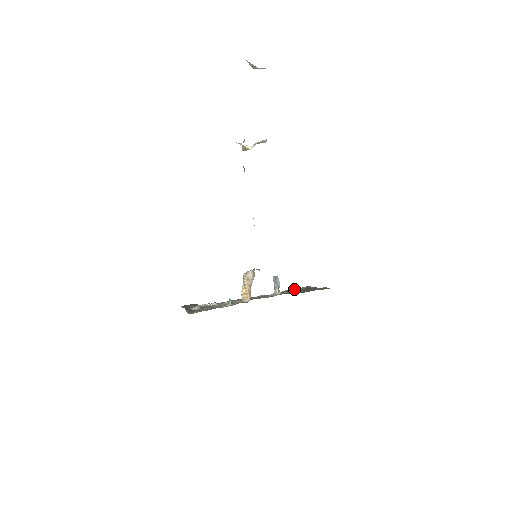
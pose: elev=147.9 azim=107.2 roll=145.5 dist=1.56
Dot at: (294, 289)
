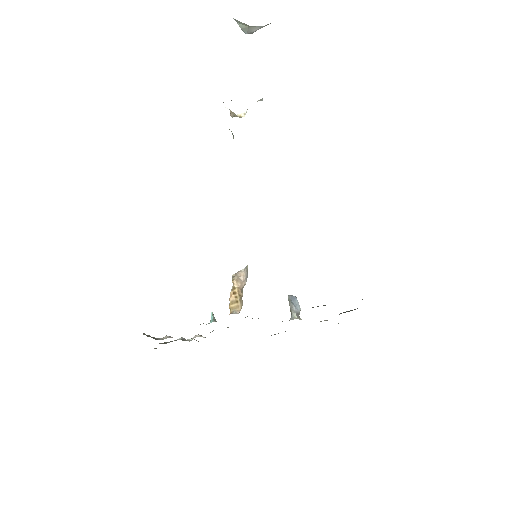
Dot at: (325, 320)
